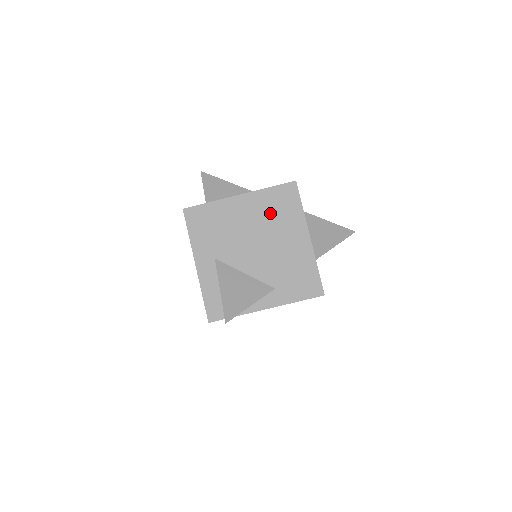
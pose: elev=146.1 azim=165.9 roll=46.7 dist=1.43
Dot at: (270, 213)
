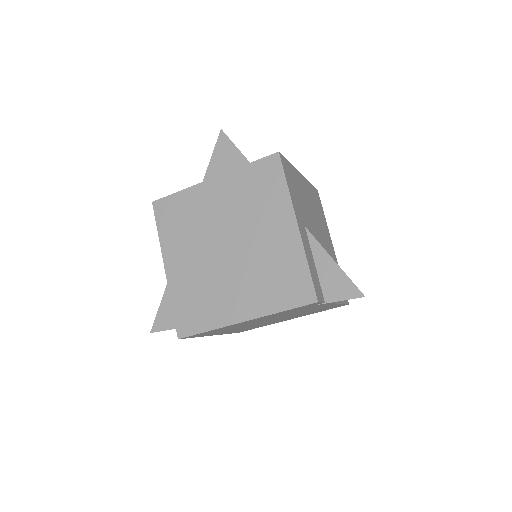
Dot at: (316, 207)
